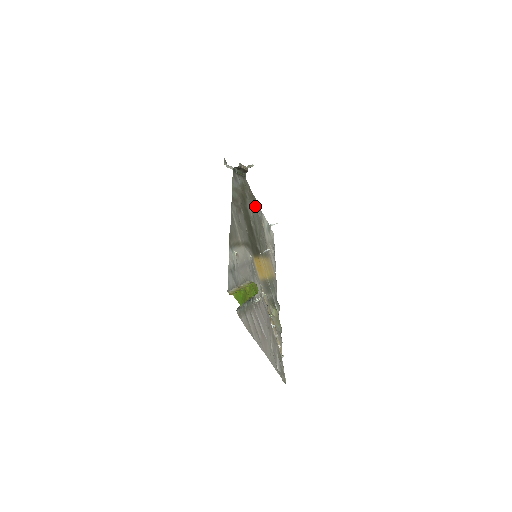
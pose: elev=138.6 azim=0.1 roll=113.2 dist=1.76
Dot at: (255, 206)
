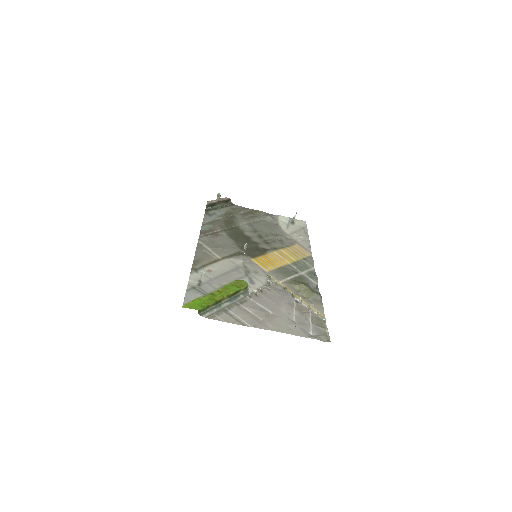
Dot at: (259, 217)
